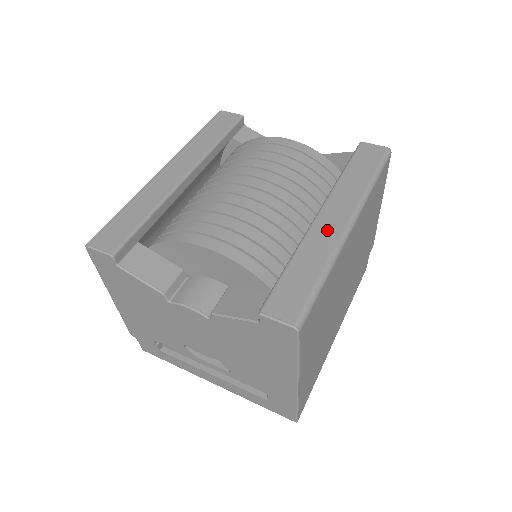
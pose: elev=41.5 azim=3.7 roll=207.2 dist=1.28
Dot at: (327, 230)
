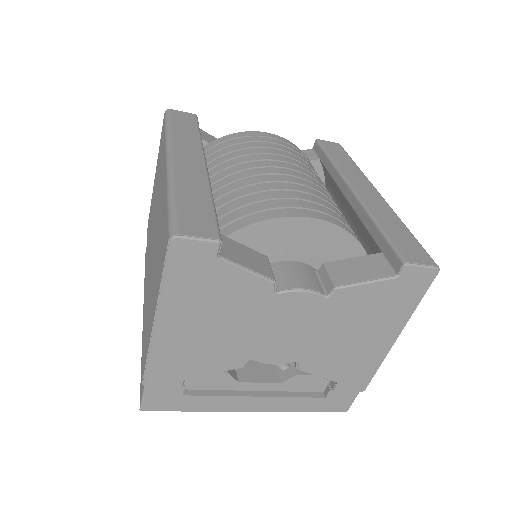
Dot at: (373, 199)
